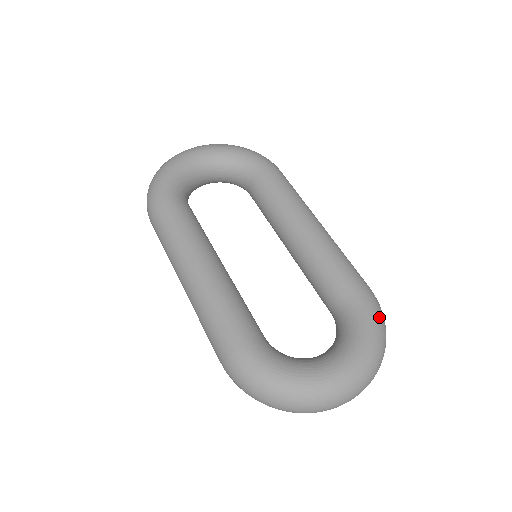
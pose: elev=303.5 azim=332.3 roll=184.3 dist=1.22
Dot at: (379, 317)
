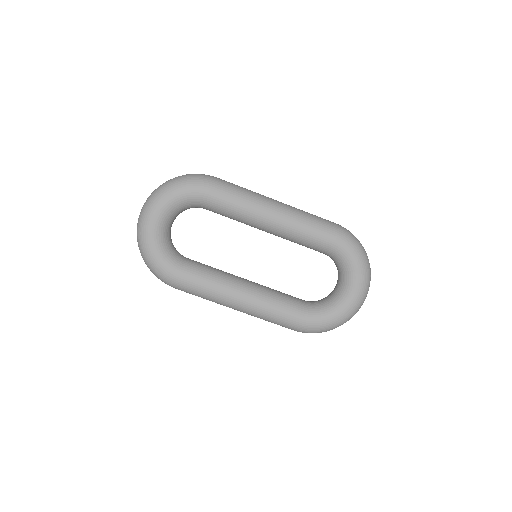
Dot at: (355, 246)
